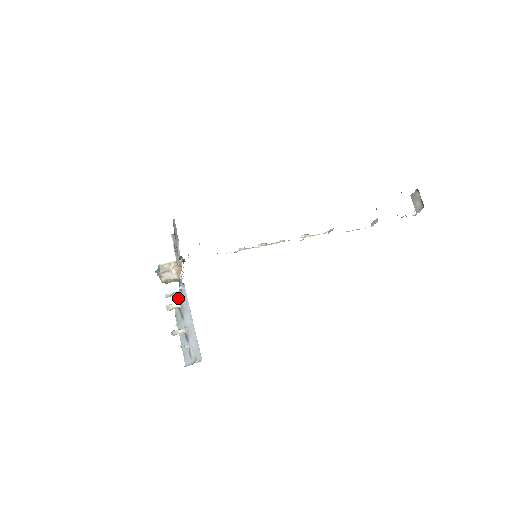
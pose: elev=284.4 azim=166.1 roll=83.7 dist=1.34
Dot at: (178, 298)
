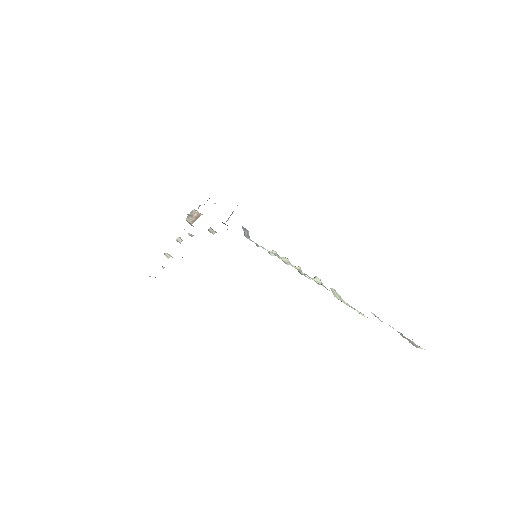
Dot at: occluded
